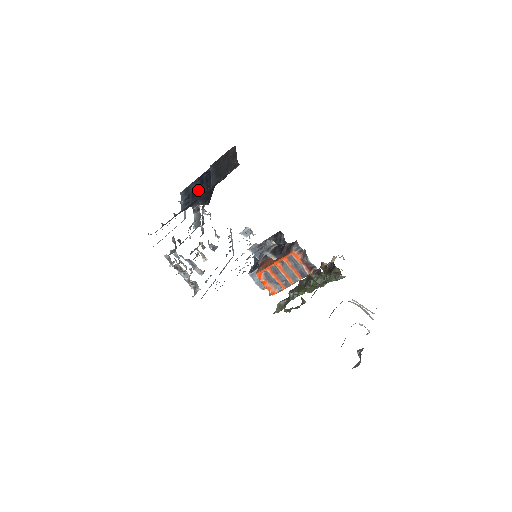
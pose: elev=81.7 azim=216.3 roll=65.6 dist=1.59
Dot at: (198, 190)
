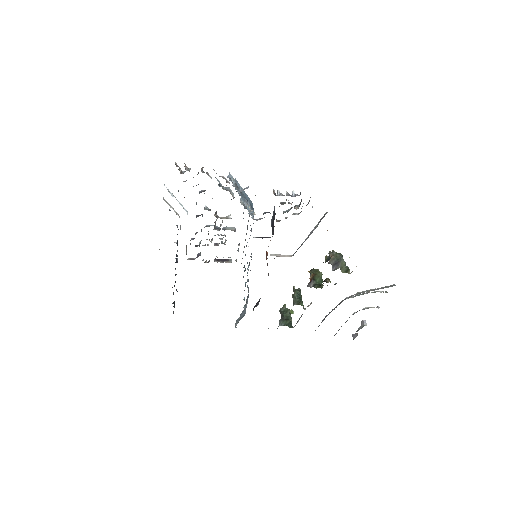
Dot at: occluded
